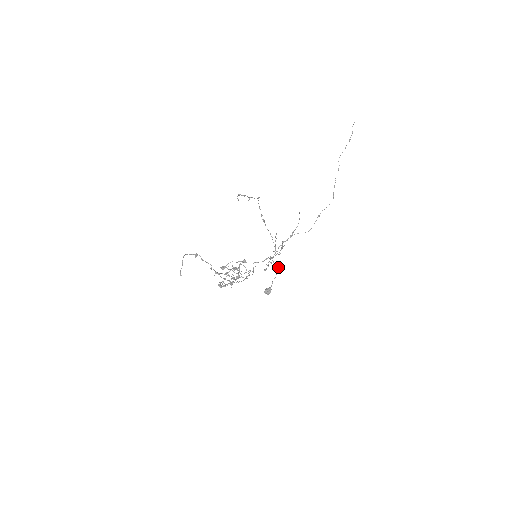
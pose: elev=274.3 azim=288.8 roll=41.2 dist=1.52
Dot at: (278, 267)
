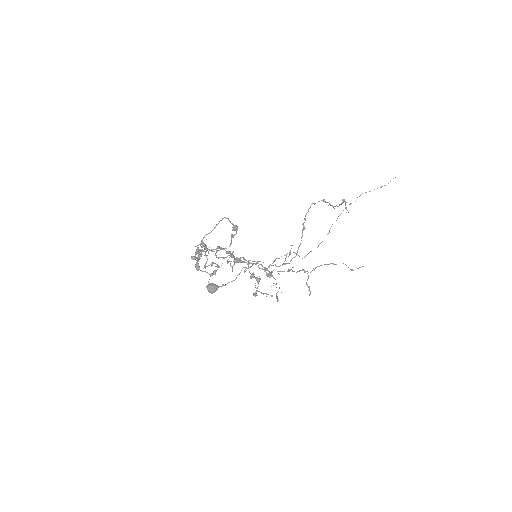
Dot at: (242, 268)
